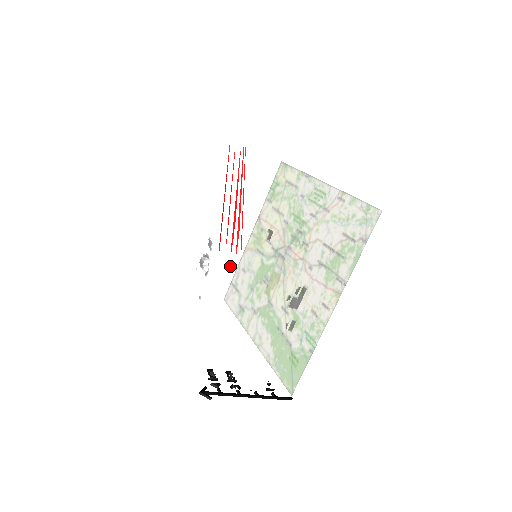
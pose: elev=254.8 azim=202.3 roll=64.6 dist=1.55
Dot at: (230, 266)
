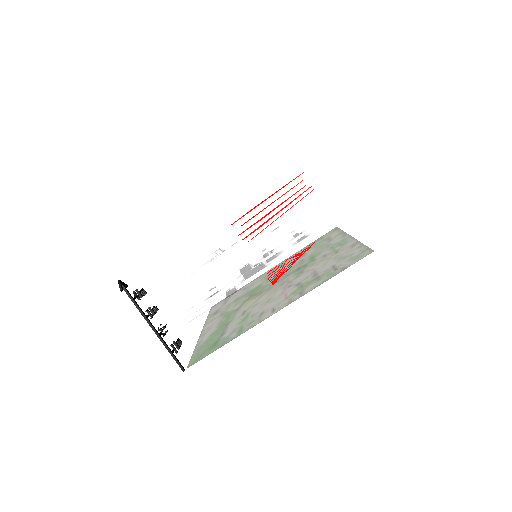
Dot at: (231, 252)
